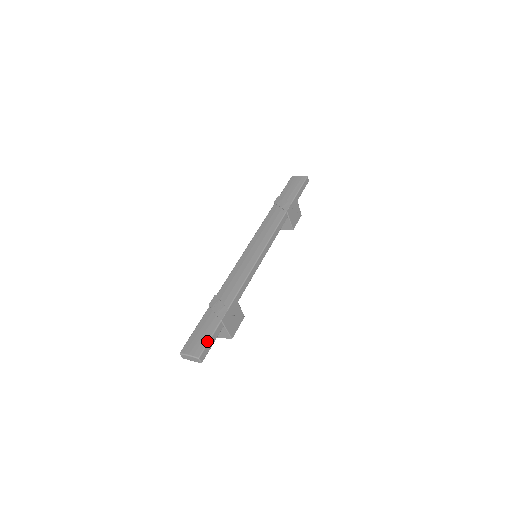
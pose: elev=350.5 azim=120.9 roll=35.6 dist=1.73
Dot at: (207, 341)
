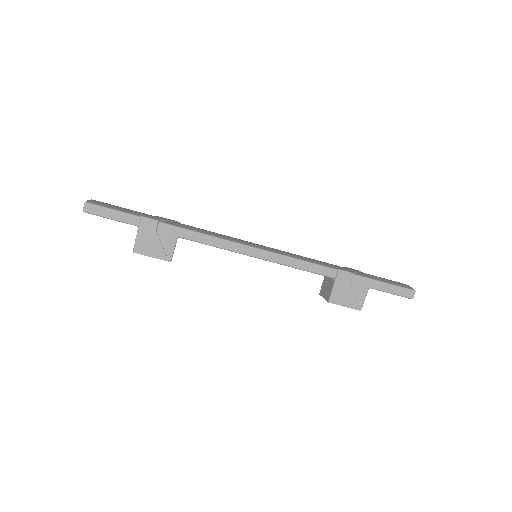
Dot at: (110, 207)
